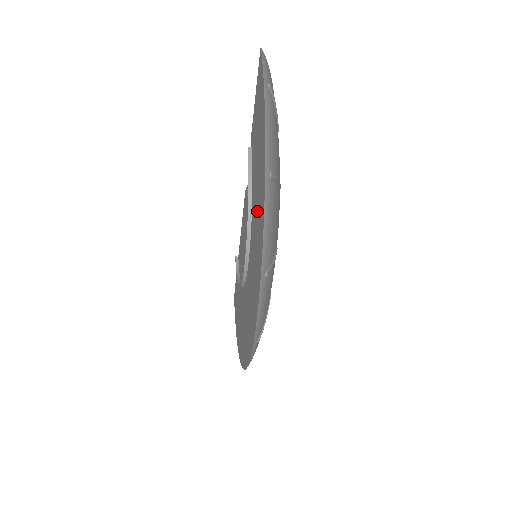
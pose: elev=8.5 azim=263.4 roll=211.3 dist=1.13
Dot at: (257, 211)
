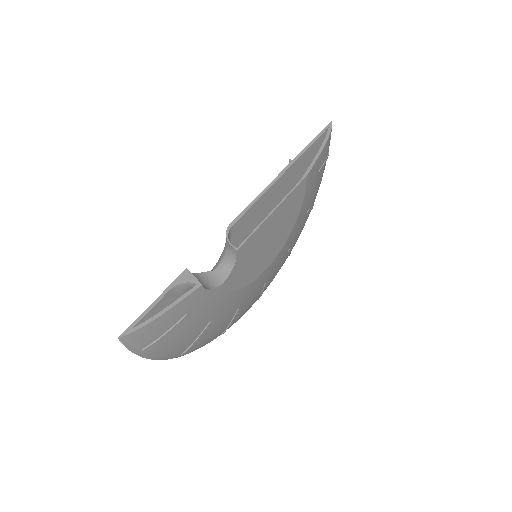
Dot at: occluded
